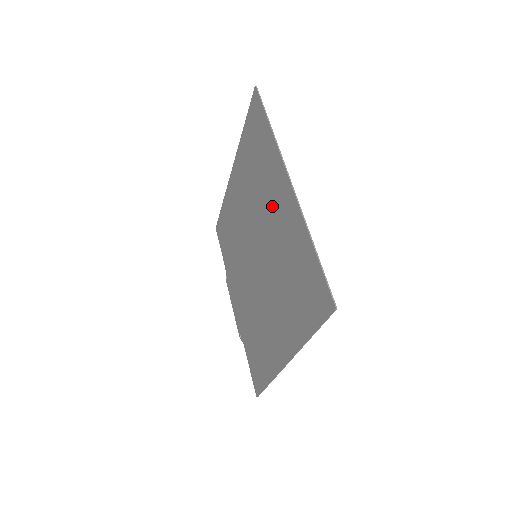
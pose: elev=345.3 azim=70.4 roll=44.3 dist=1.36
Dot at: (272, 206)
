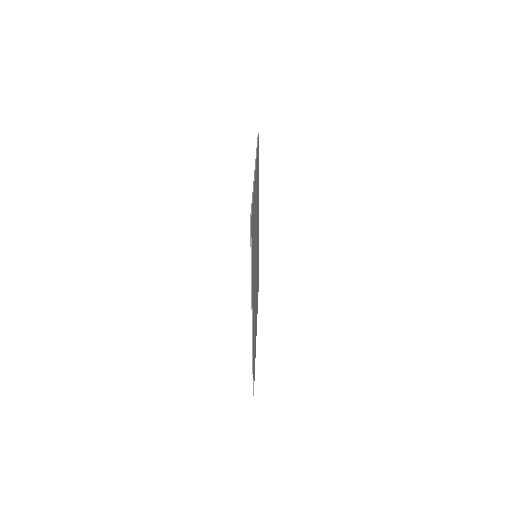
Dot at: occluded
